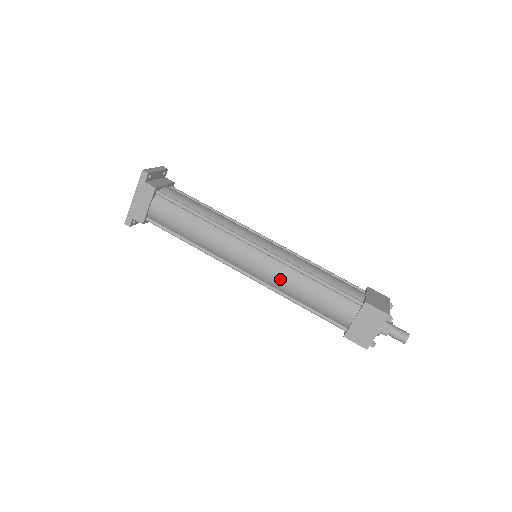
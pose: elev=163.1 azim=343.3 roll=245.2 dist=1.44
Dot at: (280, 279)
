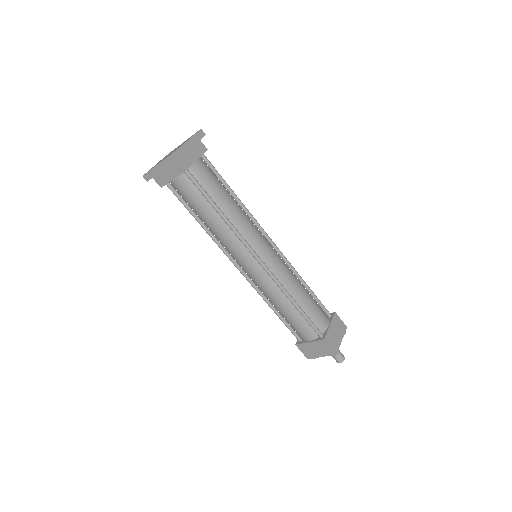
Dot at: (267, 291)
